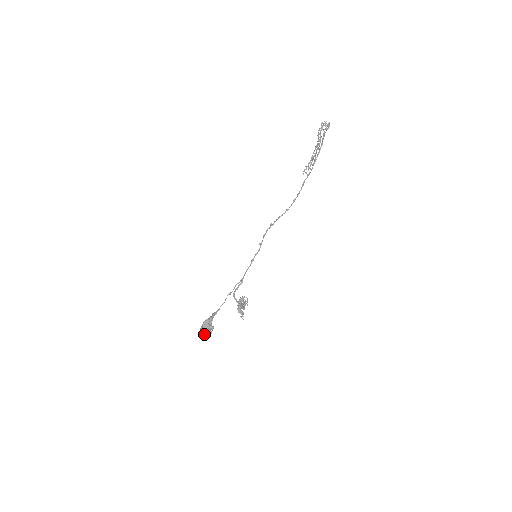
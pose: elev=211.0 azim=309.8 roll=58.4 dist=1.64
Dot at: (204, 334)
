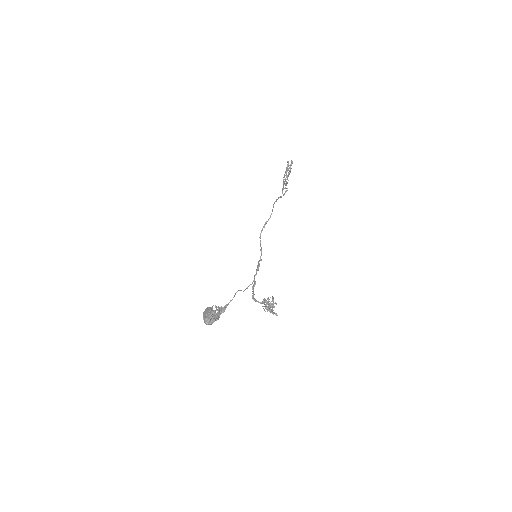
Dot at: (206, 319)
